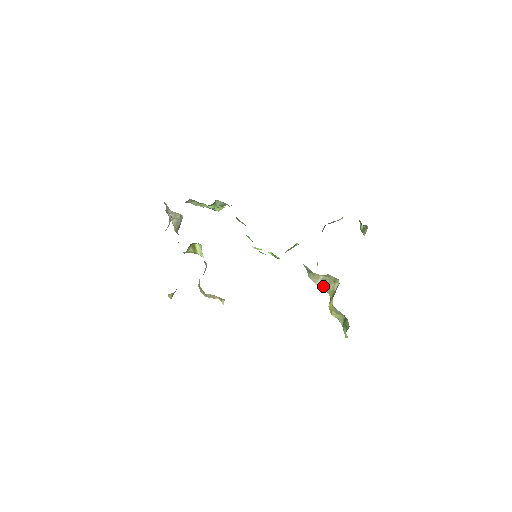
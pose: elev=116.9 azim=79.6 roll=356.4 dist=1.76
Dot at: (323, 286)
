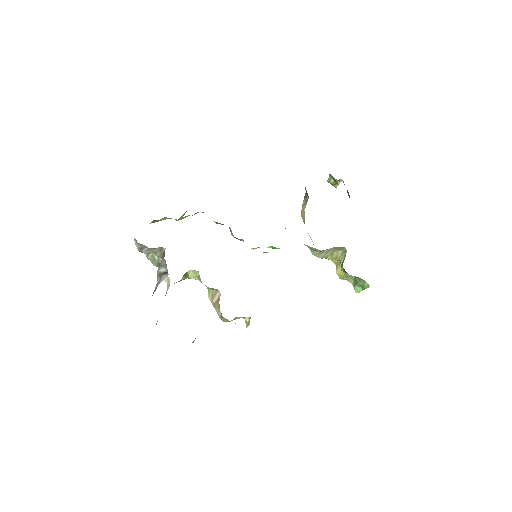
Dot at: (326, 256)
